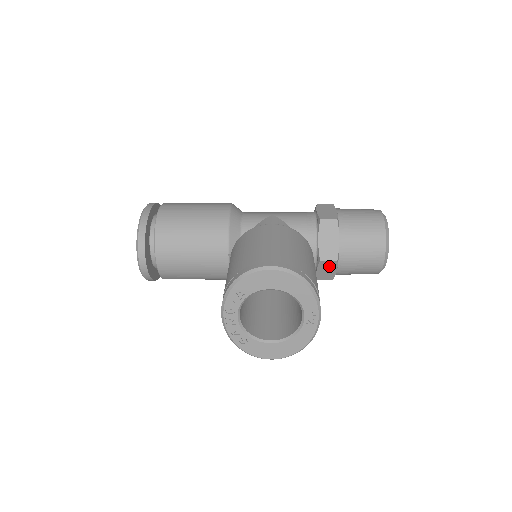
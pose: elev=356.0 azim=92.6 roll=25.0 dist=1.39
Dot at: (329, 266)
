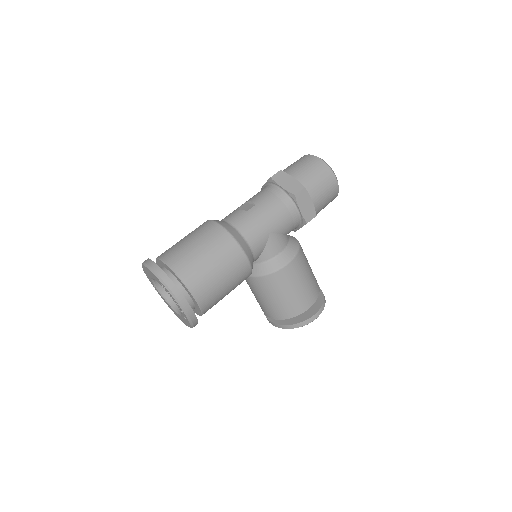
Dot at: occluded
